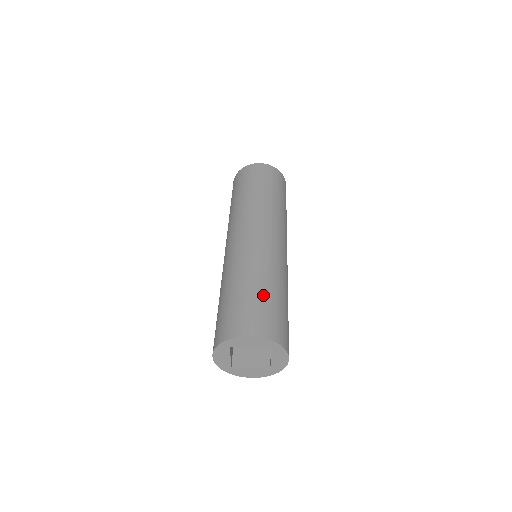
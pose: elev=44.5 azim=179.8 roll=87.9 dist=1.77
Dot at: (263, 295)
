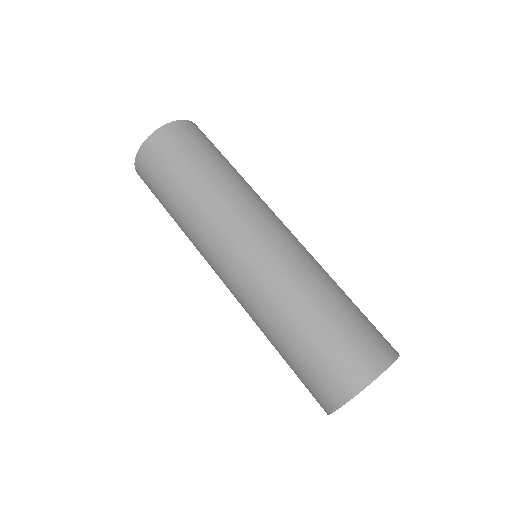
Dot at: (352, 308)
